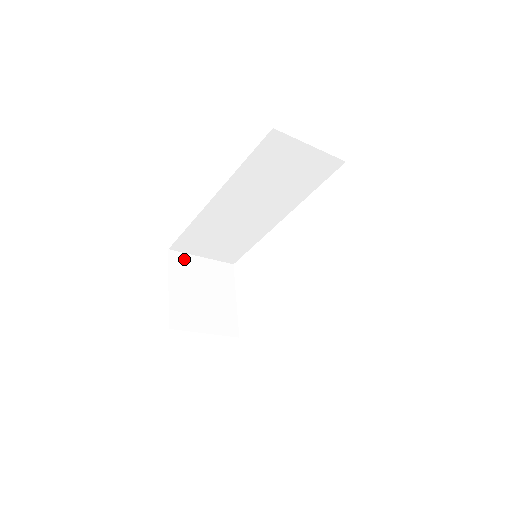
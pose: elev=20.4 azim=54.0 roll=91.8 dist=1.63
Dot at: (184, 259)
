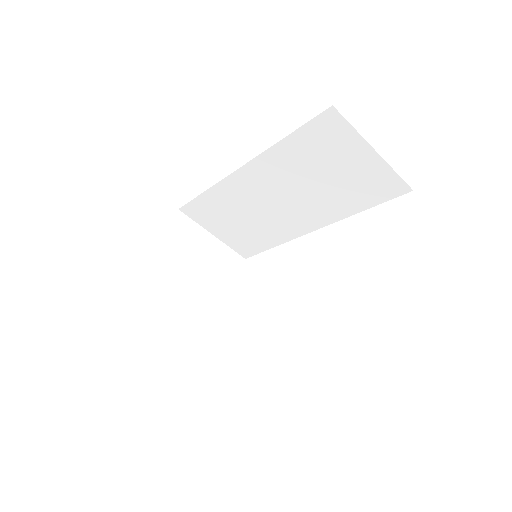
Dot at: (191, 227)
